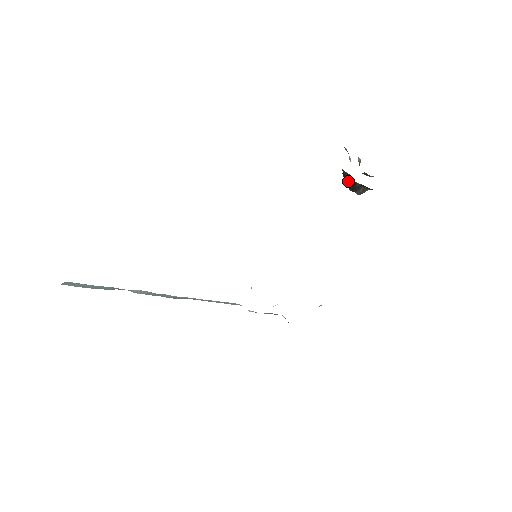
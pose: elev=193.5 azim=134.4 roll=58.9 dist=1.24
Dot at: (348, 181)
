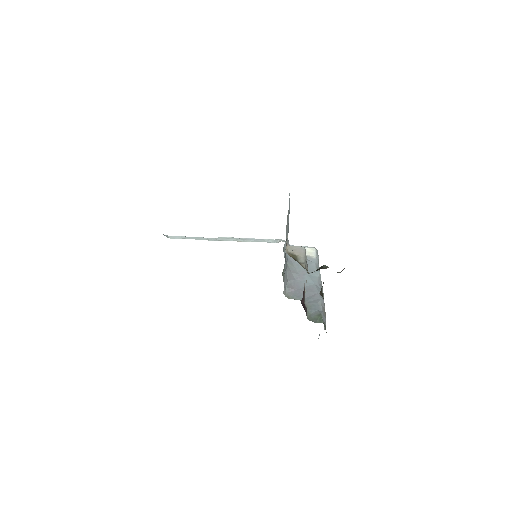
Dot at: occluded
